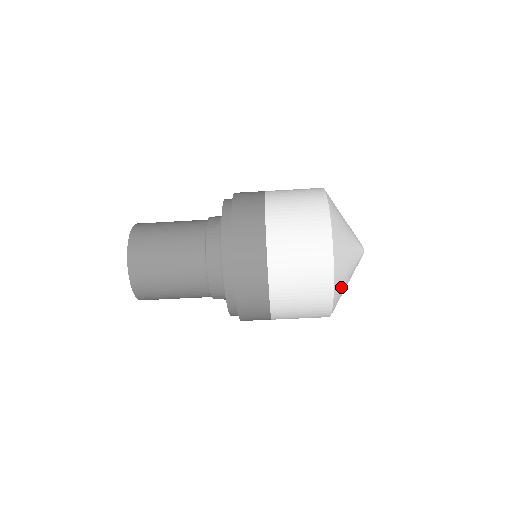
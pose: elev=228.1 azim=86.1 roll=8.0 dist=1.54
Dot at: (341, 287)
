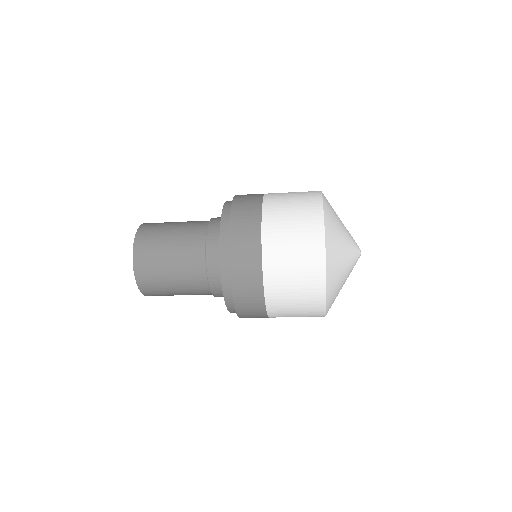
Dot at: occluded
